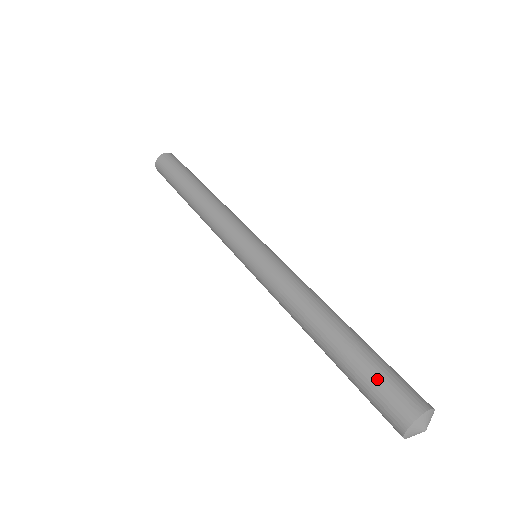
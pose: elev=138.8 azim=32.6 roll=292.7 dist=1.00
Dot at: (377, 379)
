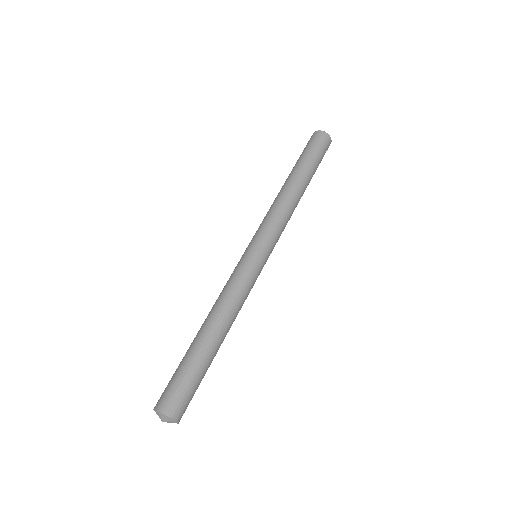
Dot at: (179, 378)
